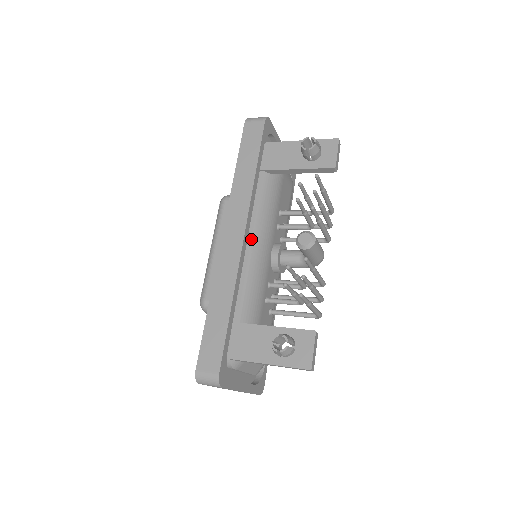
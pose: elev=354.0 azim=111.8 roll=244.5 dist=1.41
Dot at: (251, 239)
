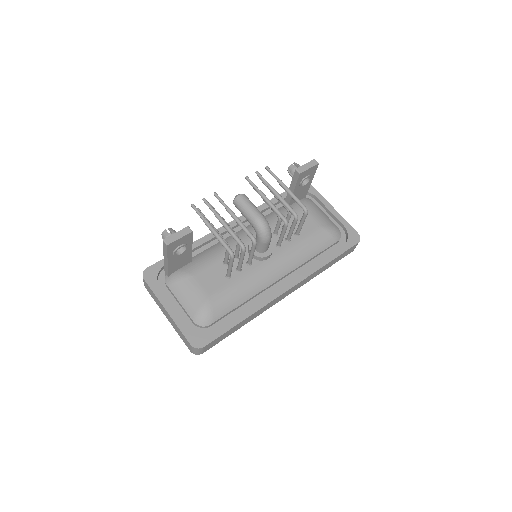
Dot at: (241, 230)
